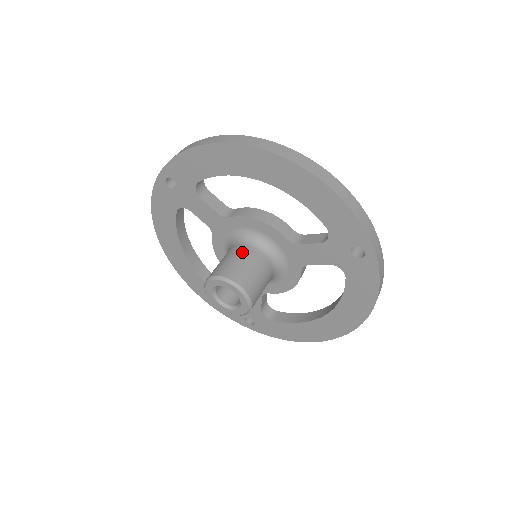
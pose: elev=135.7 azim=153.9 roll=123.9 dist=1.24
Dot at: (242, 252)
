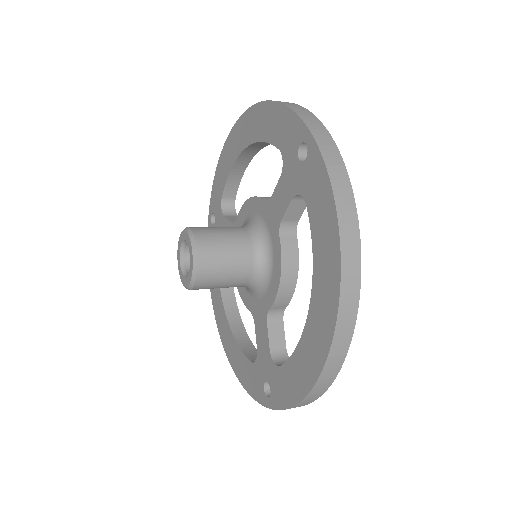
Dot at: occluded
